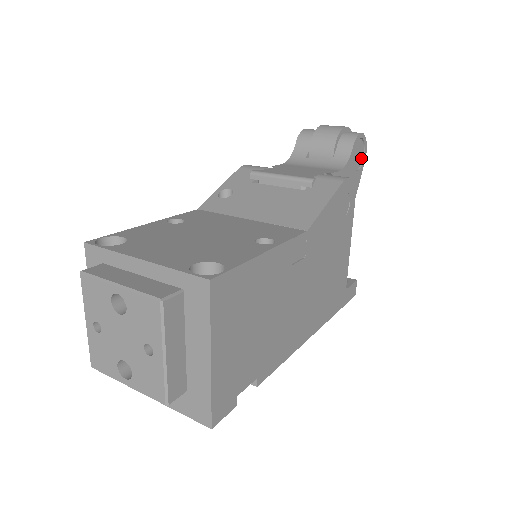
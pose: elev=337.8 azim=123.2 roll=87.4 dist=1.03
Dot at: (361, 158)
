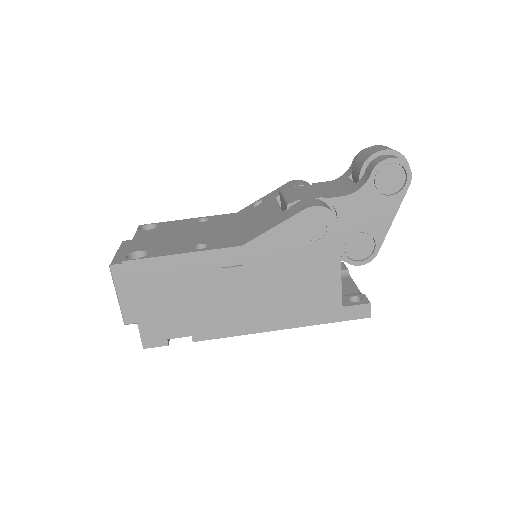
Dot at: (401, 182)
